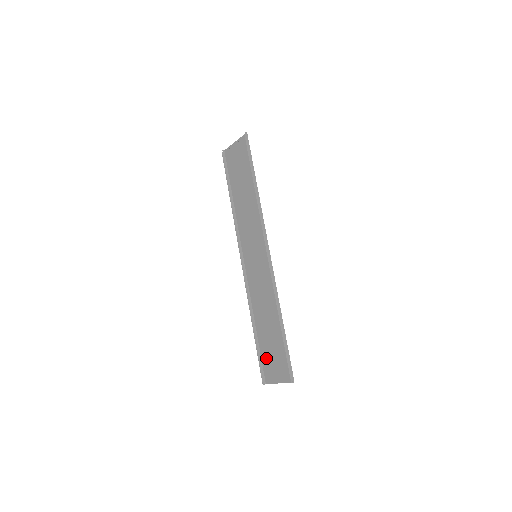
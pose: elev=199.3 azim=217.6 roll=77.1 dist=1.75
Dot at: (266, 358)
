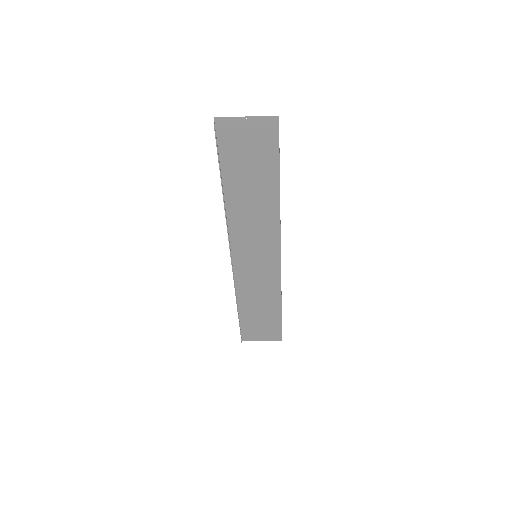
Dot at: (248, 327)
